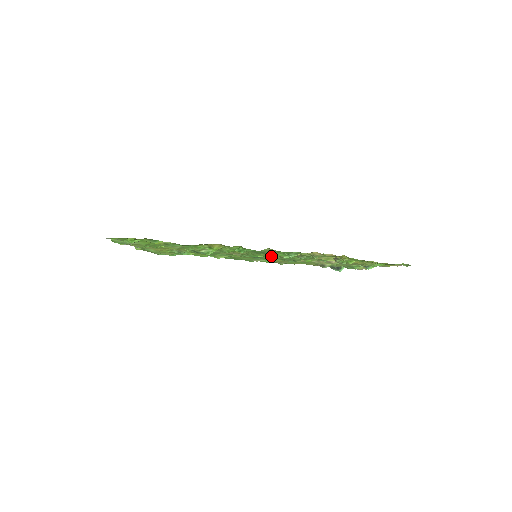
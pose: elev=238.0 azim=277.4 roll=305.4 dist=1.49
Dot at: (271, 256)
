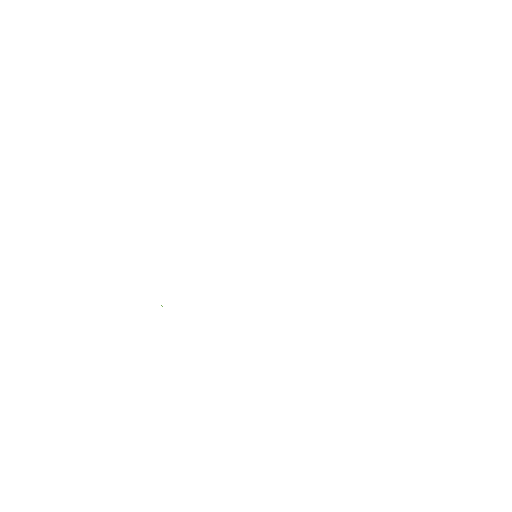
Dot at: occluded
